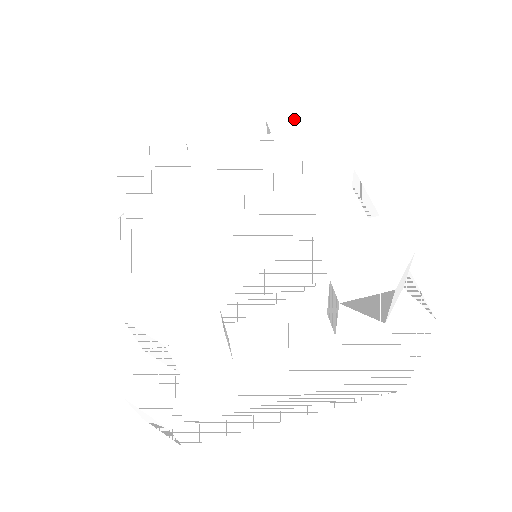
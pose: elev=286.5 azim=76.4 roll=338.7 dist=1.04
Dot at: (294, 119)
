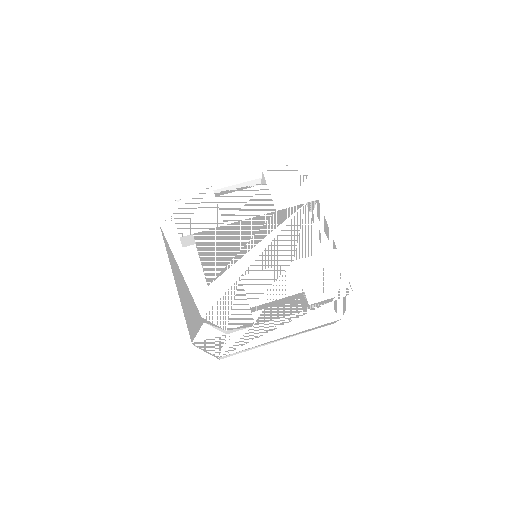
Dot at: (280, 171)
